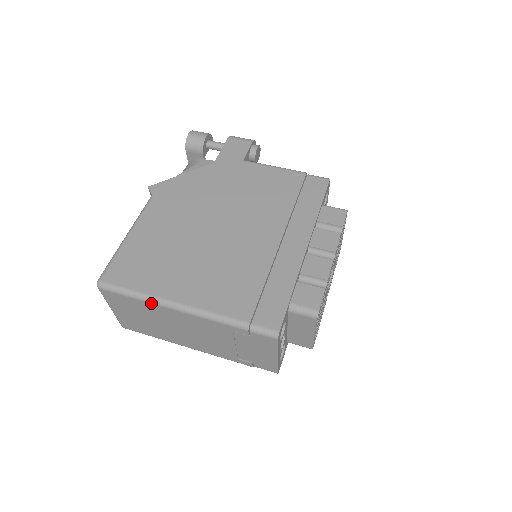
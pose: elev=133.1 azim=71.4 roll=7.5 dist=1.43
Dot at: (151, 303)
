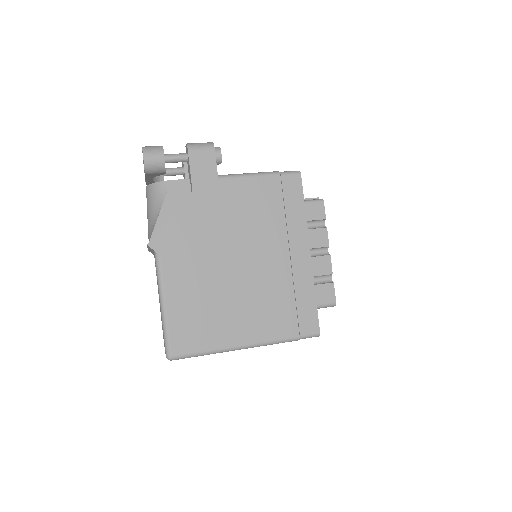
Dot at: occluded
